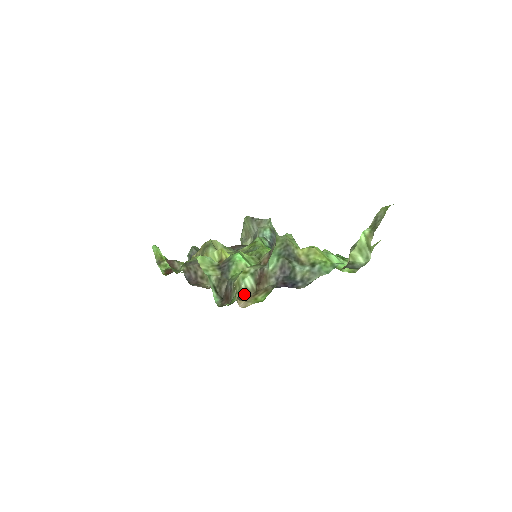
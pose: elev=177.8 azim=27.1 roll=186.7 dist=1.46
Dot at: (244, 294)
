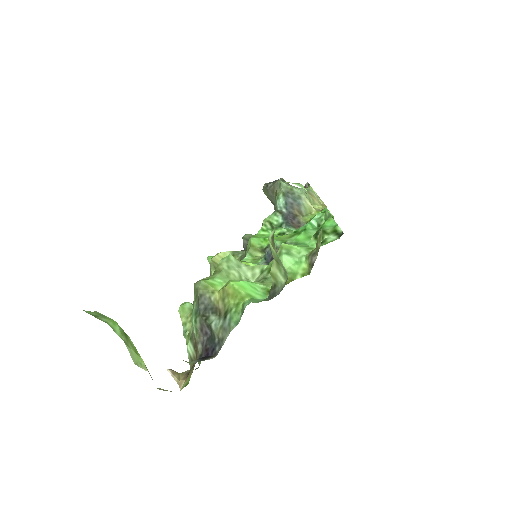
Dot at: (191, 364)
